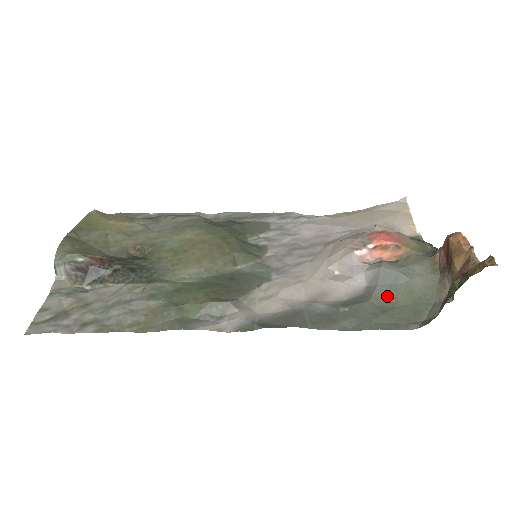
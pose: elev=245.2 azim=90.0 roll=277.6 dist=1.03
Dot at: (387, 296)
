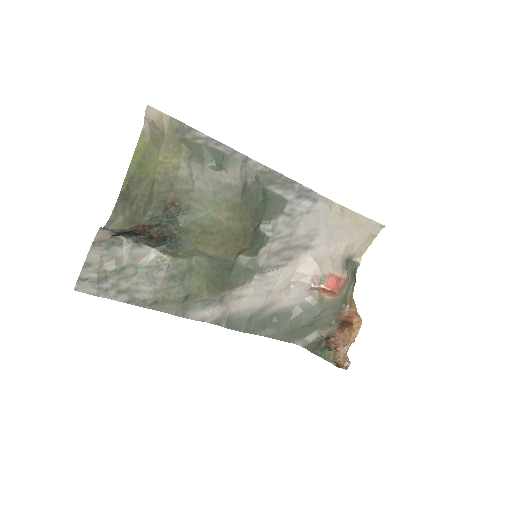
Dot at: (301, 320)
